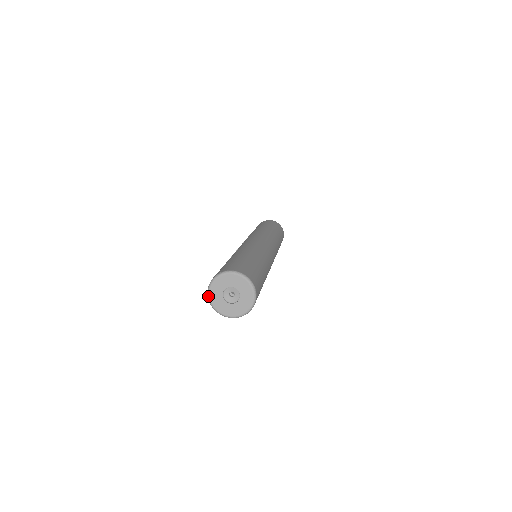
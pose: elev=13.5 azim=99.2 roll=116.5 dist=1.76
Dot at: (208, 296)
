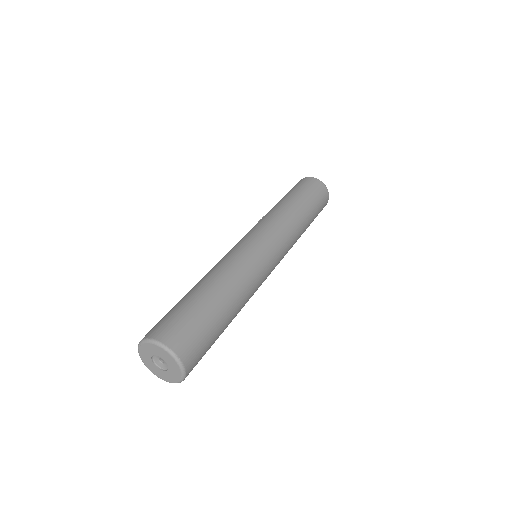
Dot at: (140, 357)
